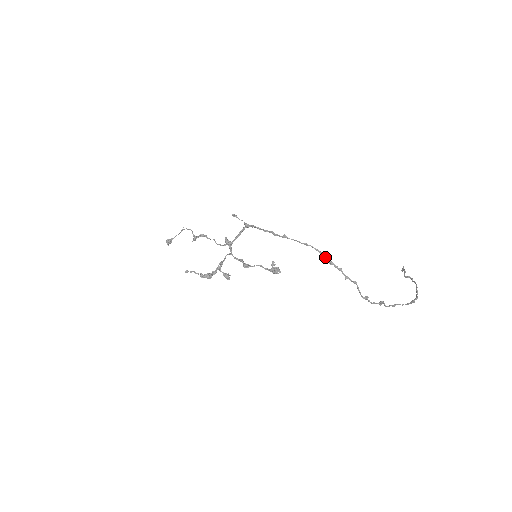
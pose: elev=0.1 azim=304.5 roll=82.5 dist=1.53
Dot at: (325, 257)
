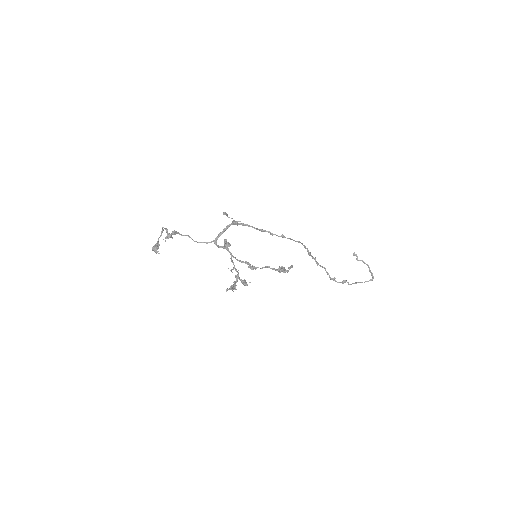
Dot at: (307, 250)
